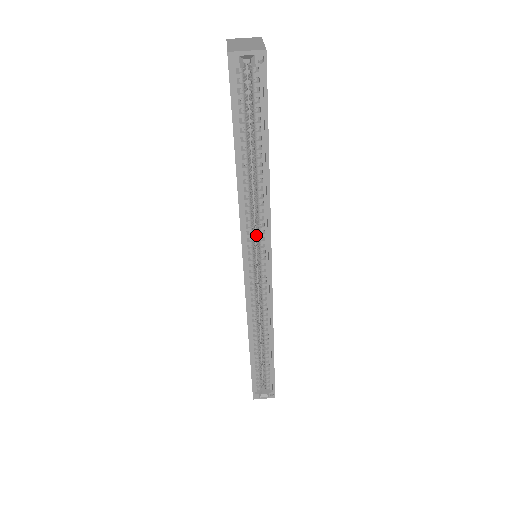
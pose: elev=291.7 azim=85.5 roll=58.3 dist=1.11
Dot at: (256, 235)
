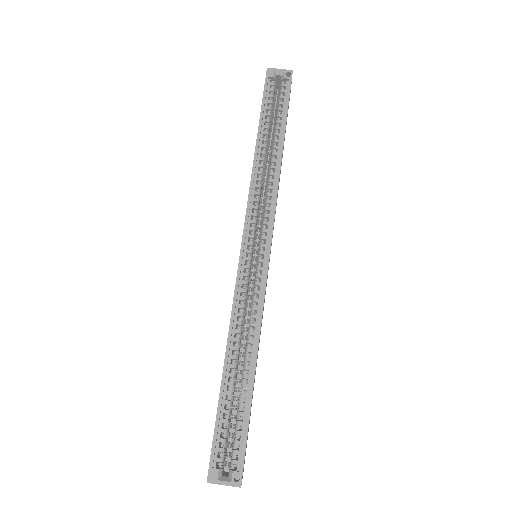
Dot at: (261, 215)
